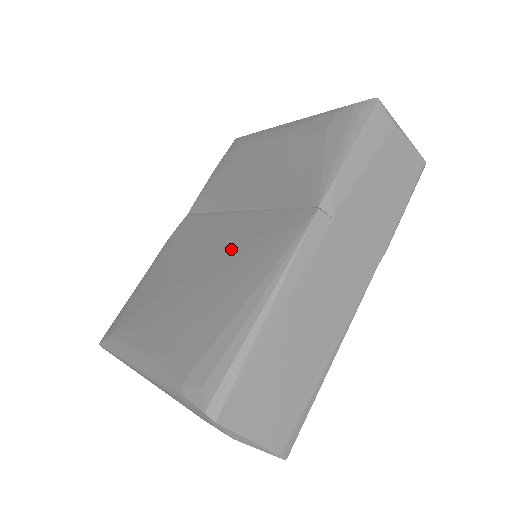
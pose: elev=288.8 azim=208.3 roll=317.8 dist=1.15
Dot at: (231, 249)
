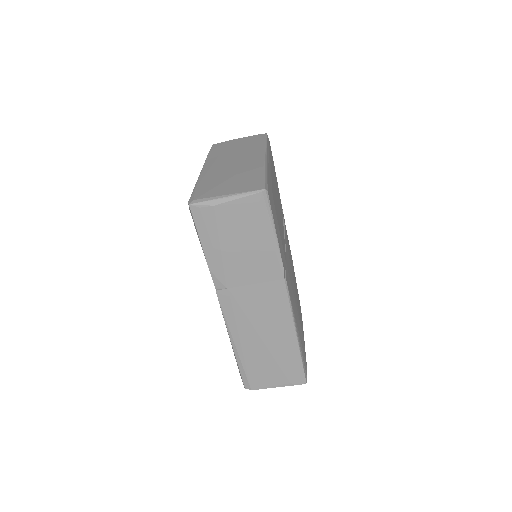
Dot at: occluded
